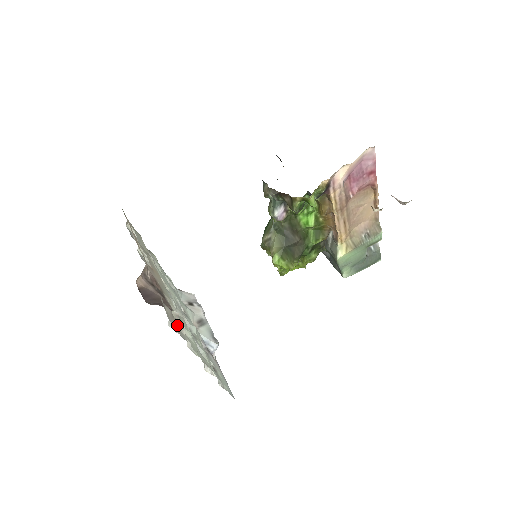
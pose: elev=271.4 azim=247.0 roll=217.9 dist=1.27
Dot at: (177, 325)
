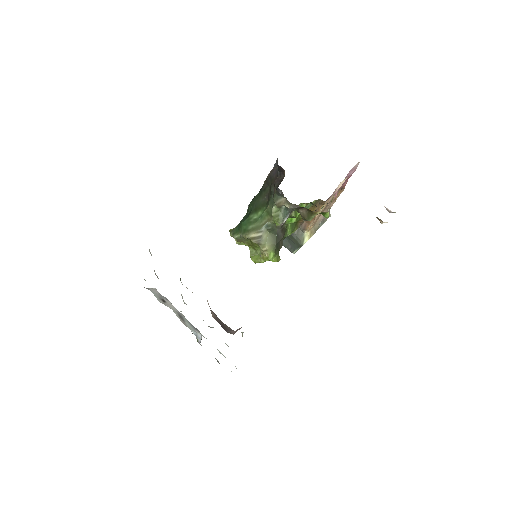
Dot at: occluded
